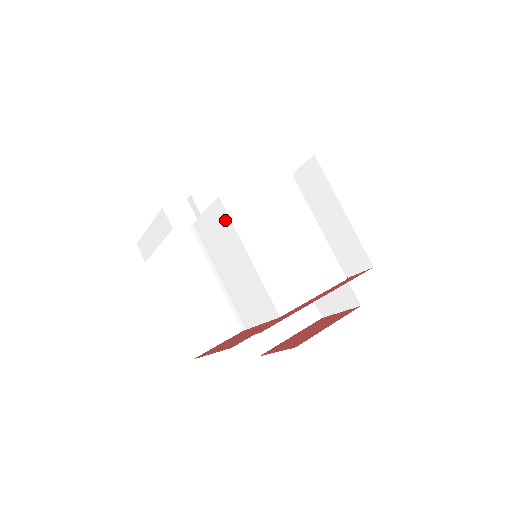
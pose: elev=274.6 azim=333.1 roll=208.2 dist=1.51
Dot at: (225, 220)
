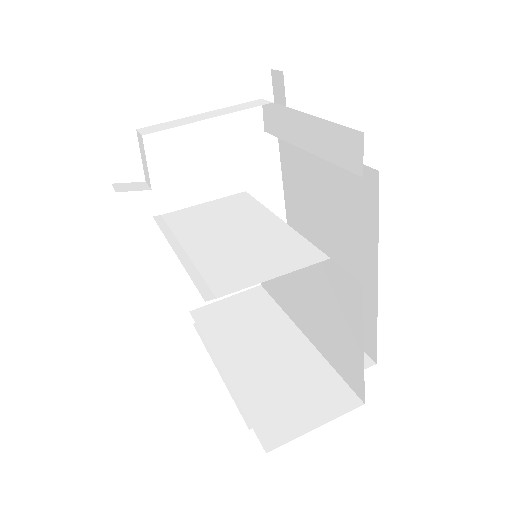
Dot at: (246, 202)
